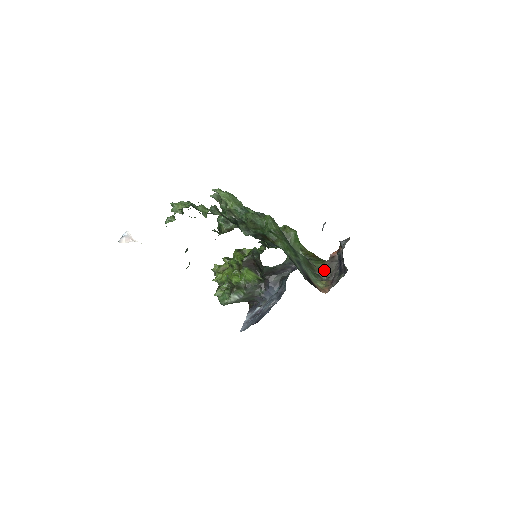
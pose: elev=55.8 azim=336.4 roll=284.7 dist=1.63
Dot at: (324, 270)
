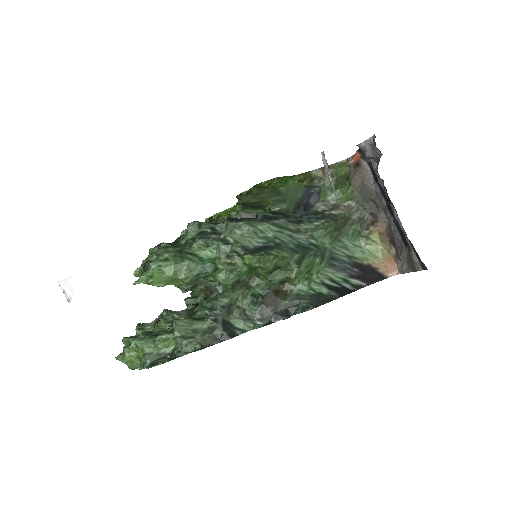
Dot at: (359, 201)
